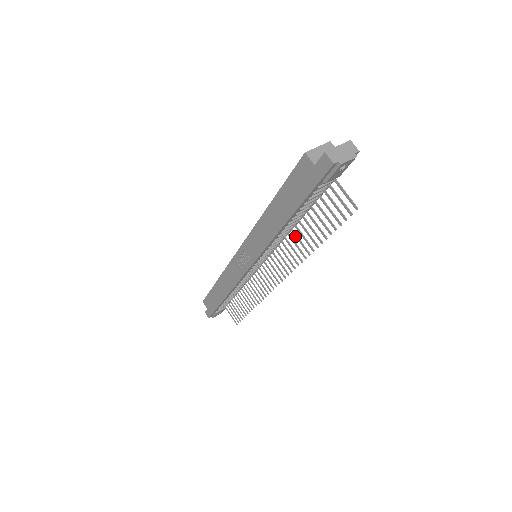
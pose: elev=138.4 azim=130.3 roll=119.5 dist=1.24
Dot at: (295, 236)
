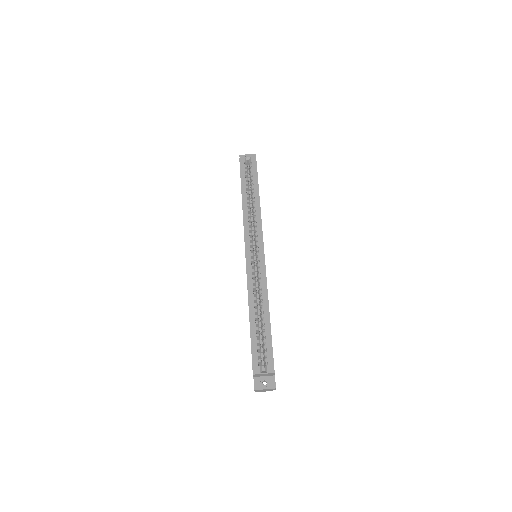
Dot at: occluded
